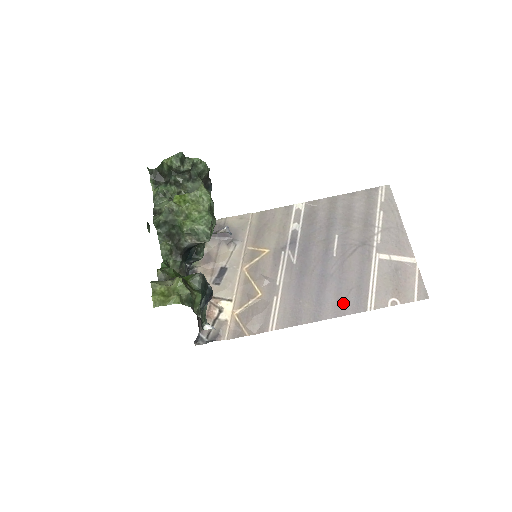
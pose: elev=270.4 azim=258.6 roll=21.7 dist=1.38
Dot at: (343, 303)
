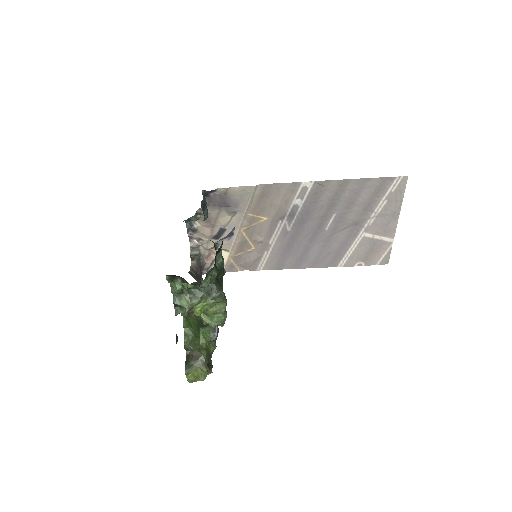
Dot at: (320, 261)
